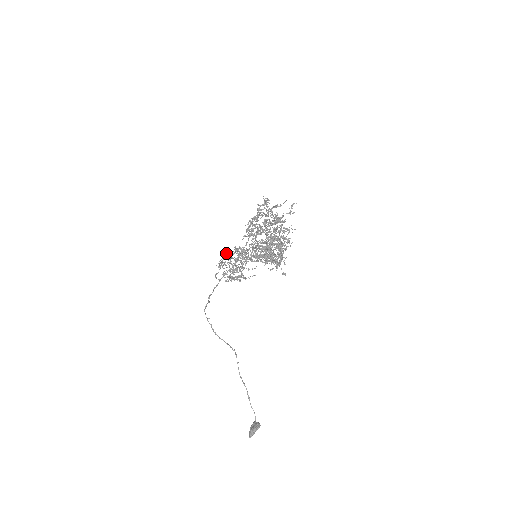
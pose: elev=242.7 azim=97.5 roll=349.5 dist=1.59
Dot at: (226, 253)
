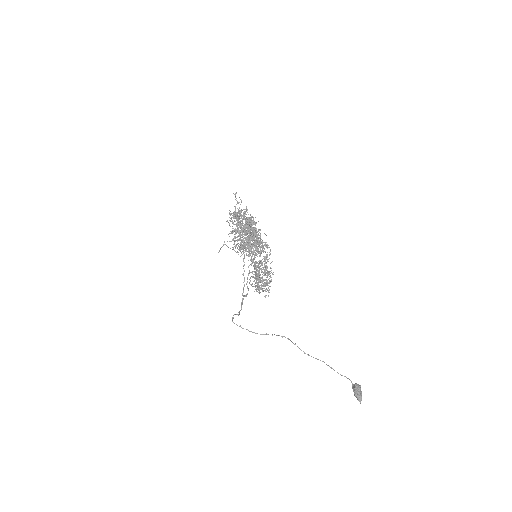
Dot at: (252, 276)
